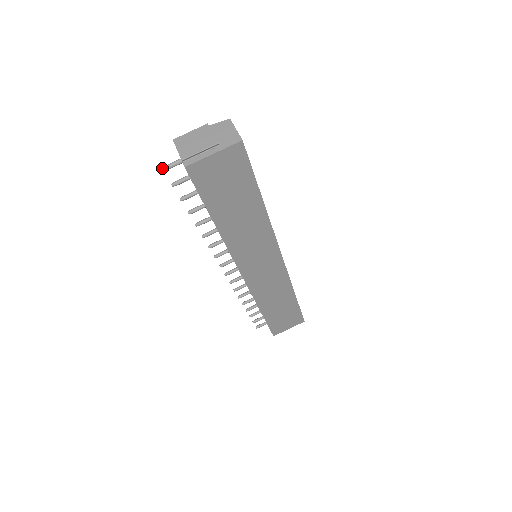
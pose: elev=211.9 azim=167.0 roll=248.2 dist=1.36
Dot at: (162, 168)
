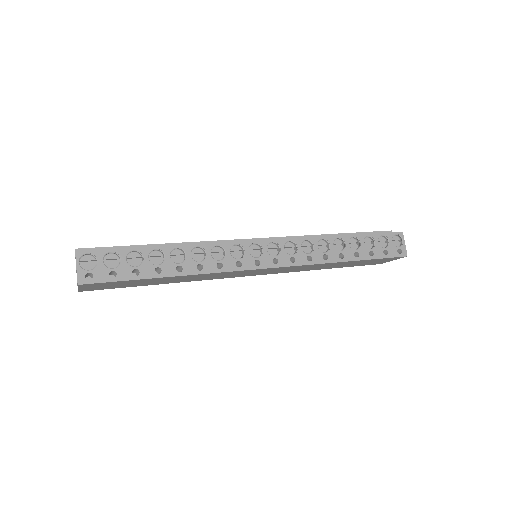
Dot at: occluded
